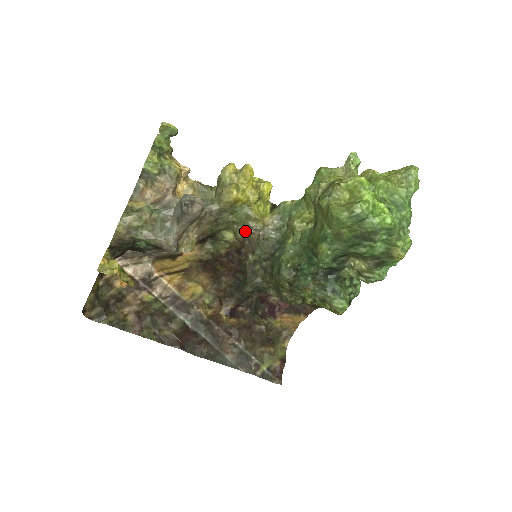
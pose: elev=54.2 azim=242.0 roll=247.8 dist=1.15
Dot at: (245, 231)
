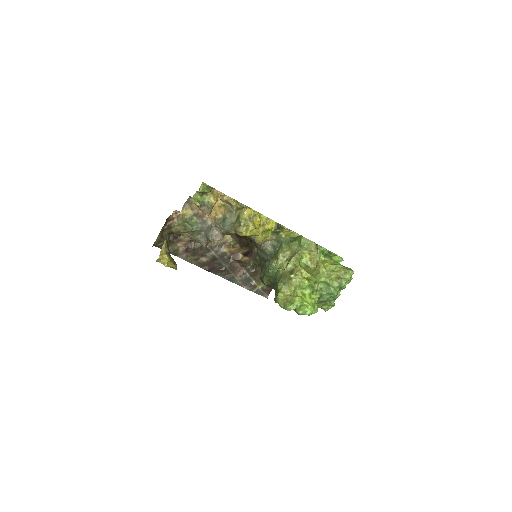
Dot at: occluded
